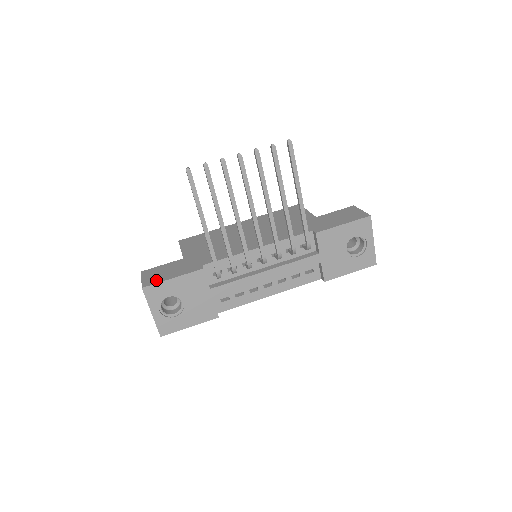
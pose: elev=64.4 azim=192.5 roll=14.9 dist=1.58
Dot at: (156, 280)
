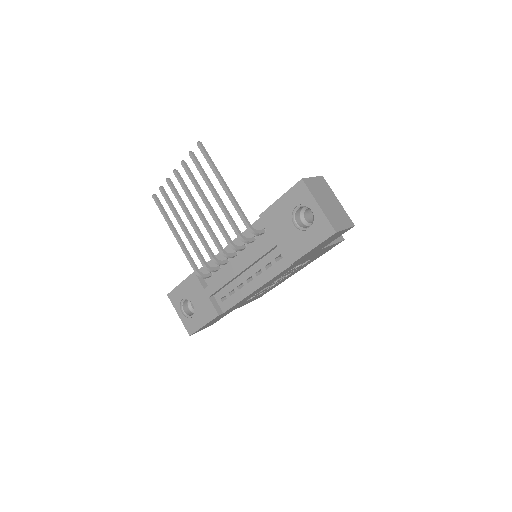
Dot at: occluded
